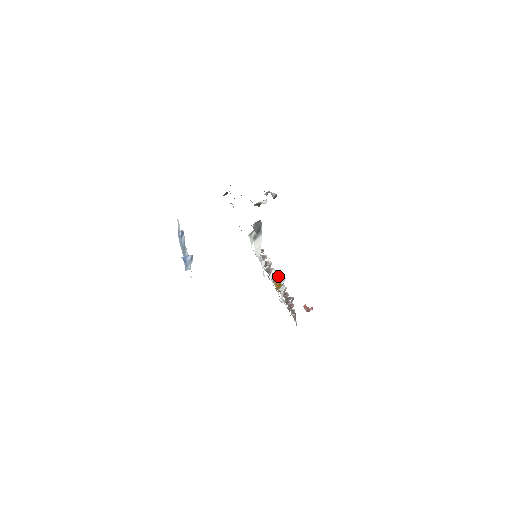
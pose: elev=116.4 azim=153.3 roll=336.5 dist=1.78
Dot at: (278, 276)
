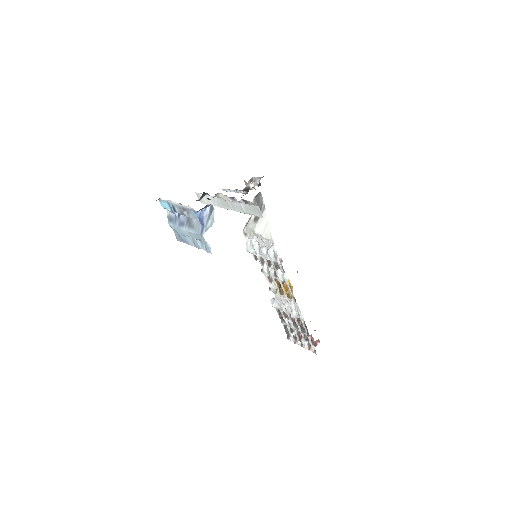
Dot at: occluded
